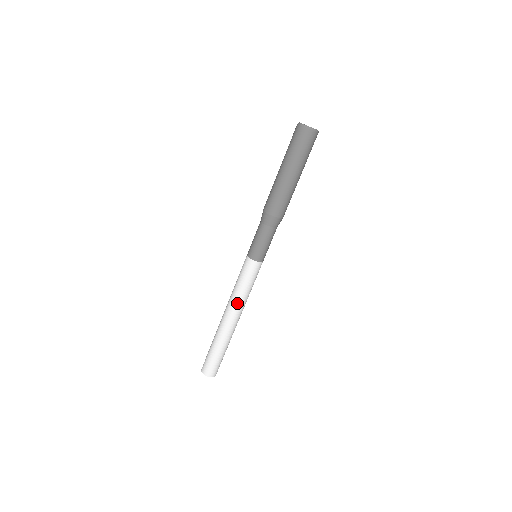
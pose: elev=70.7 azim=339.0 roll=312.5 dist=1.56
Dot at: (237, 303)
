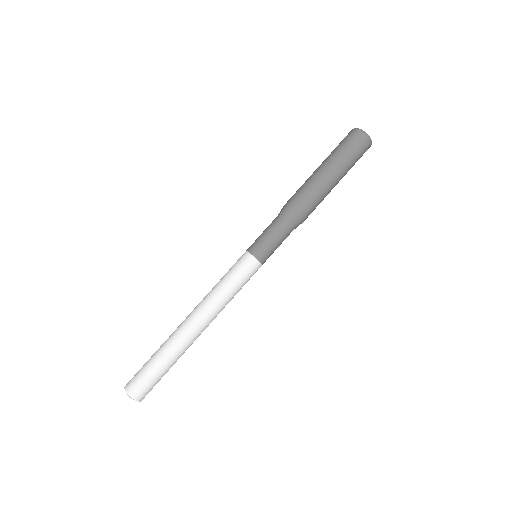
Dot at: (206, 298)
